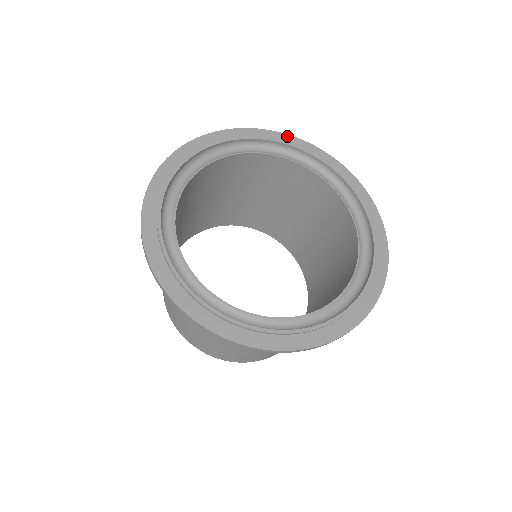
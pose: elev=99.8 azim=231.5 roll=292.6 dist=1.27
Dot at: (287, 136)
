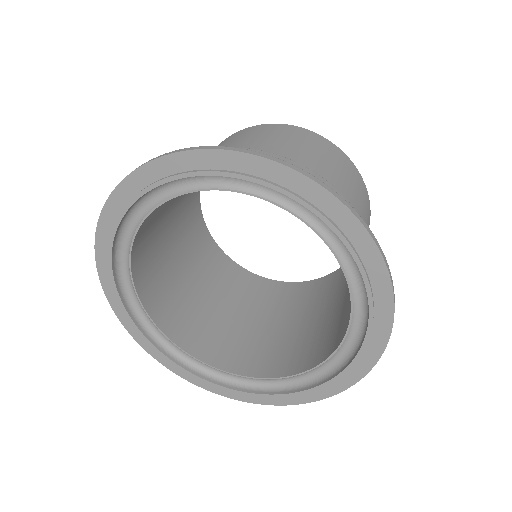
Dot at: (347, 213)
